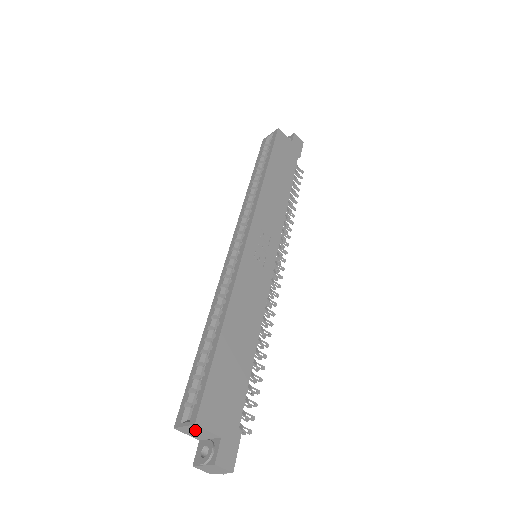
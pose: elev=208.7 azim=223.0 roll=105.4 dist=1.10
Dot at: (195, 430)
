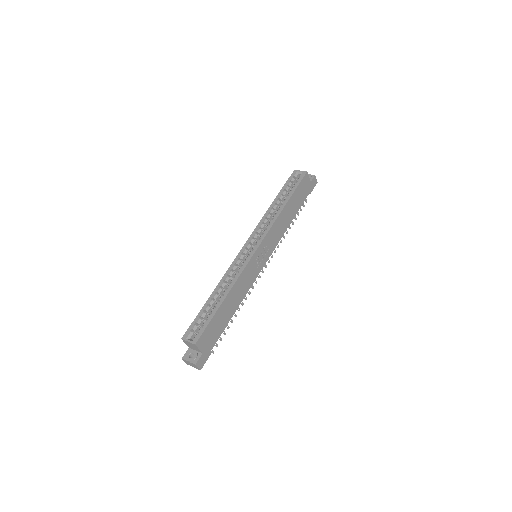
Dot at: (192, 345)
